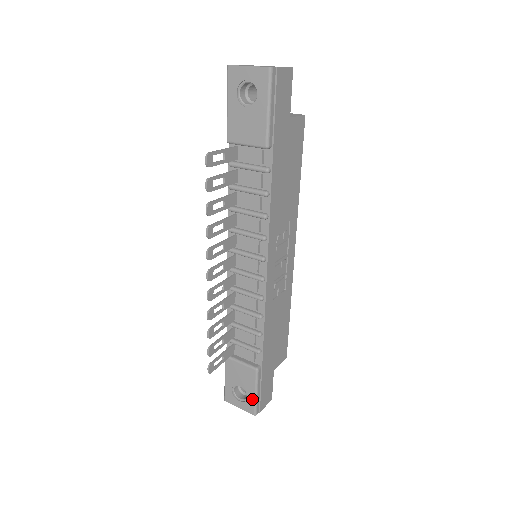
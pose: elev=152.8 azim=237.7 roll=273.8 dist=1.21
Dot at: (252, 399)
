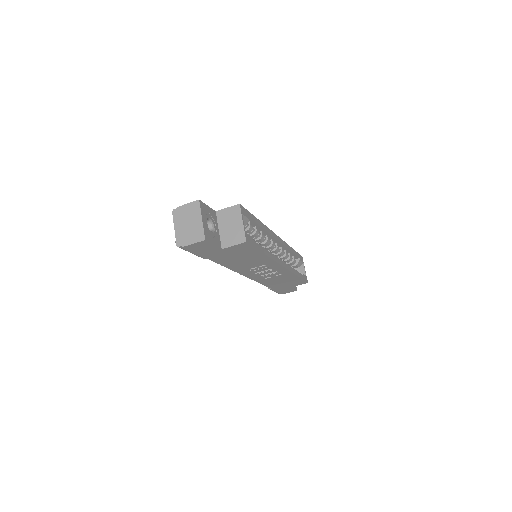
Dot at: occluded
